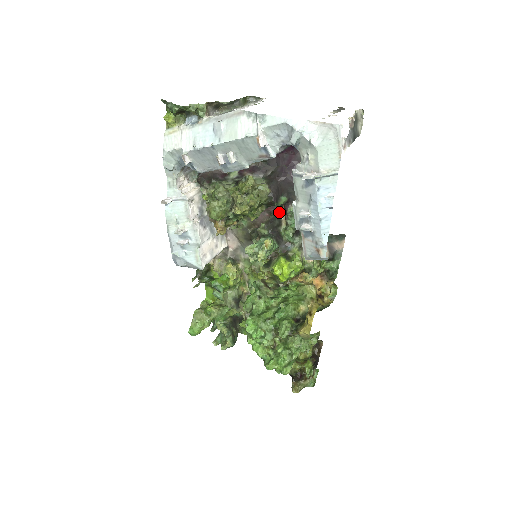
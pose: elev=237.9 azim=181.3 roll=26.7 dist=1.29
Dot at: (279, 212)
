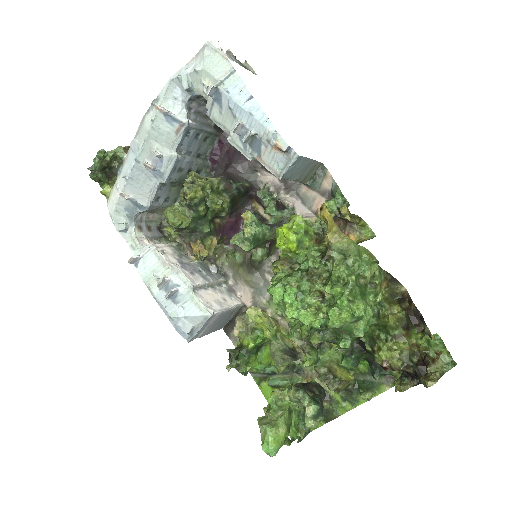
Dot at: (257, 212)
